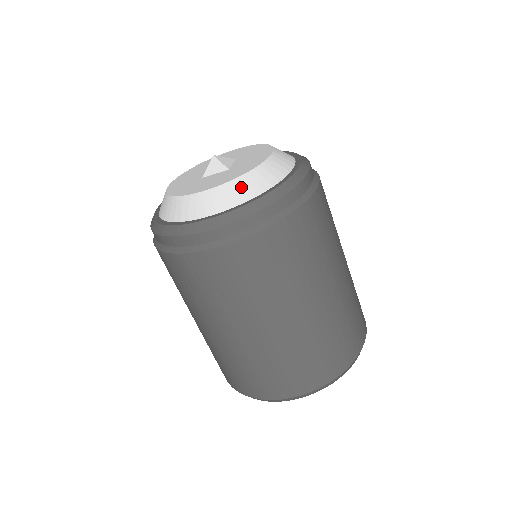
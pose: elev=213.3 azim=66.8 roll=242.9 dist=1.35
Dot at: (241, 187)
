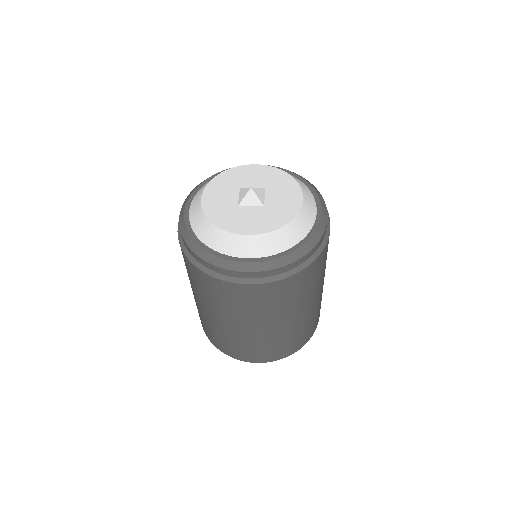
Dot at: (281, 238)
